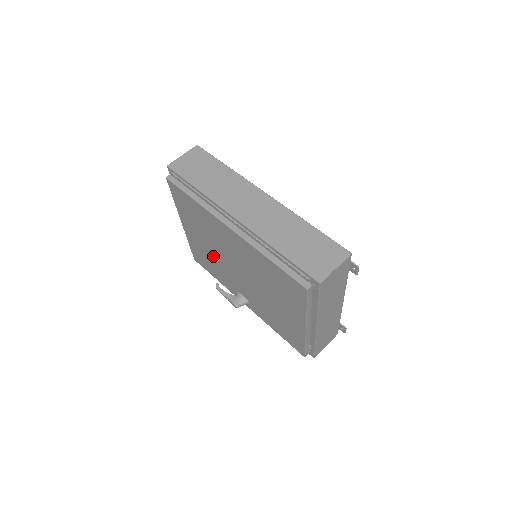
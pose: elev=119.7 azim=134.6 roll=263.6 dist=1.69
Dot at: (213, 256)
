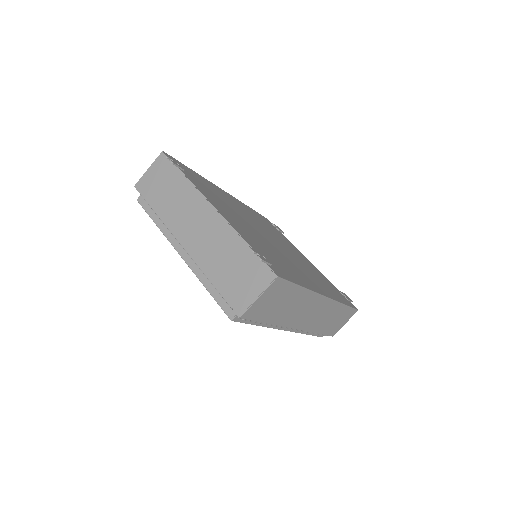
Dot at: occluded
